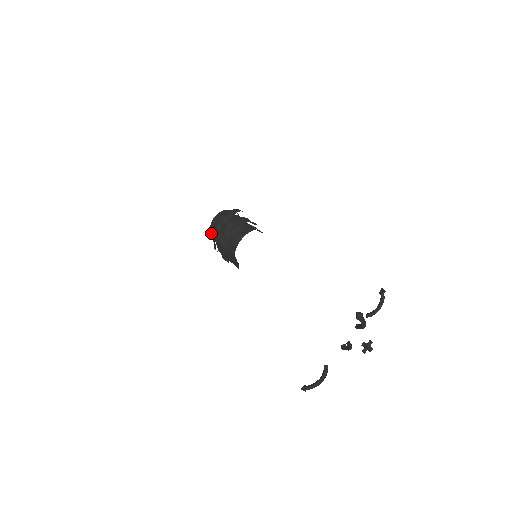
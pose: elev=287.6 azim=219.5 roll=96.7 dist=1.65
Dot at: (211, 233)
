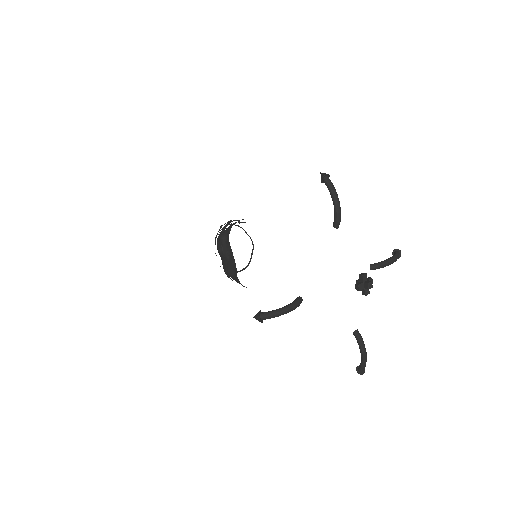
Dot at: occluded
